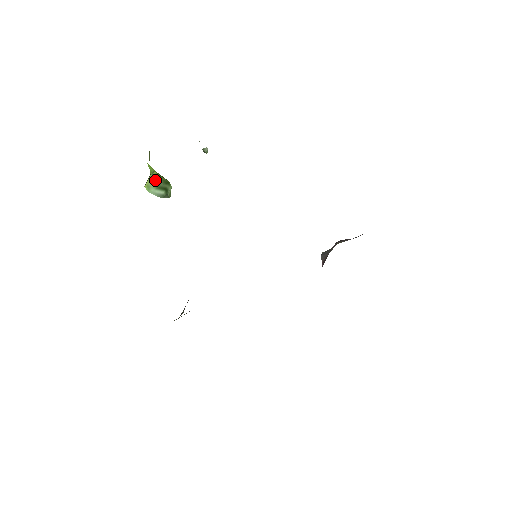
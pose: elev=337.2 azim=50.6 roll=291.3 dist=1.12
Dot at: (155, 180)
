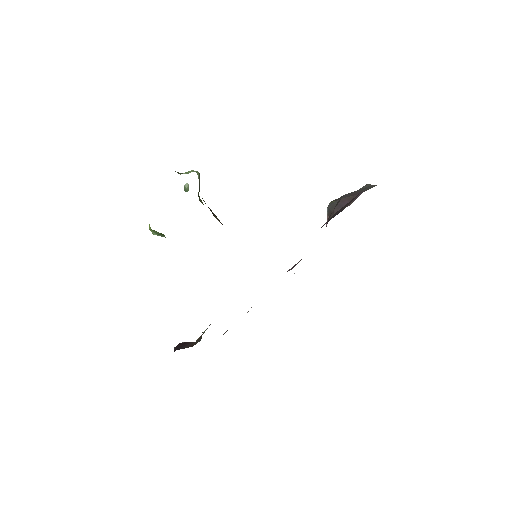
Dot at: (153, 231)
